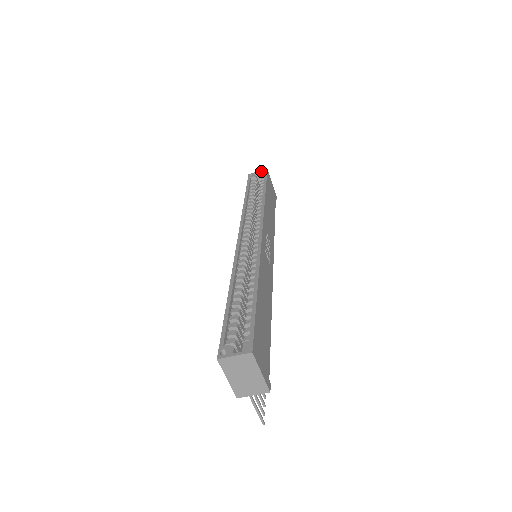
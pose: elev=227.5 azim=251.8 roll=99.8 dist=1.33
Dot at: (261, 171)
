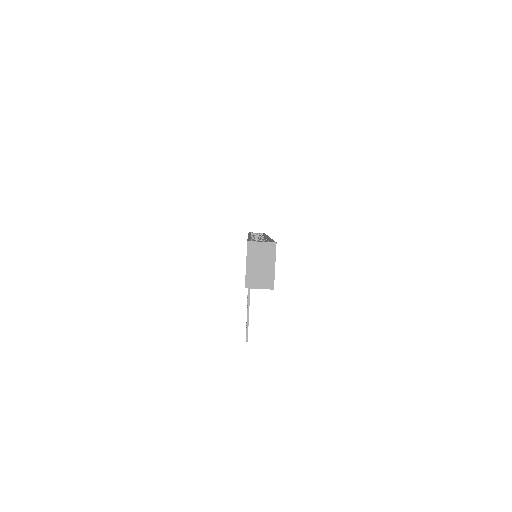
Dot at: (259, 233)
